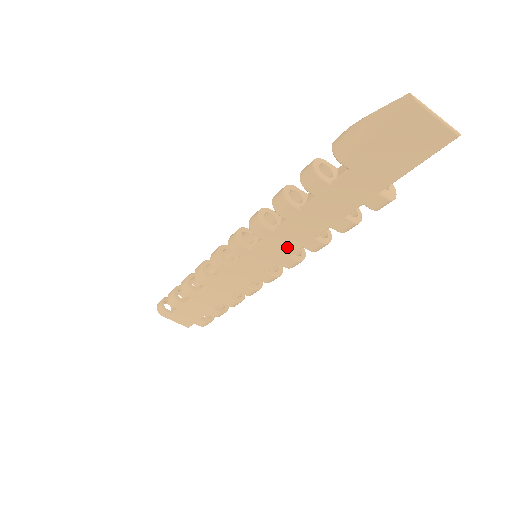
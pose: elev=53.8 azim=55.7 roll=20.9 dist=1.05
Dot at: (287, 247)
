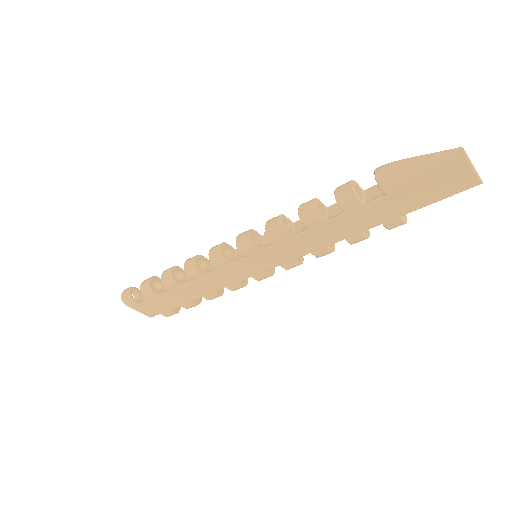
Dot at: (296, 252)
